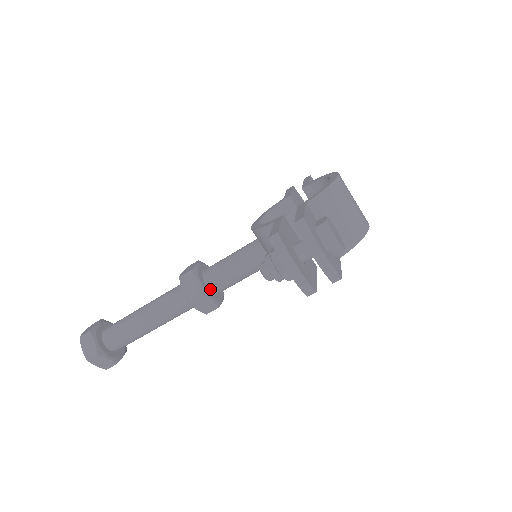
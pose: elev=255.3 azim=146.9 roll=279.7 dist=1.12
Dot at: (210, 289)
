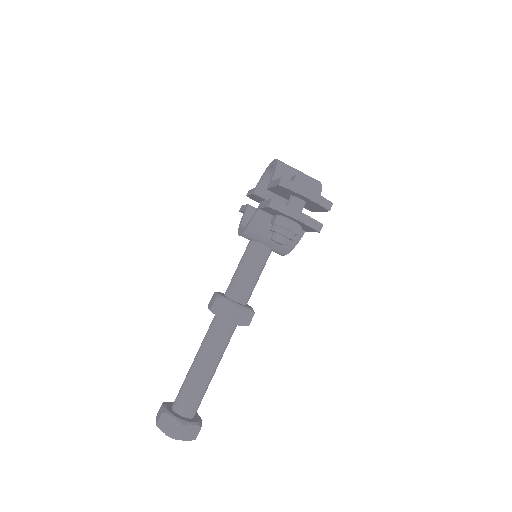
Dot at: (239, 302)
